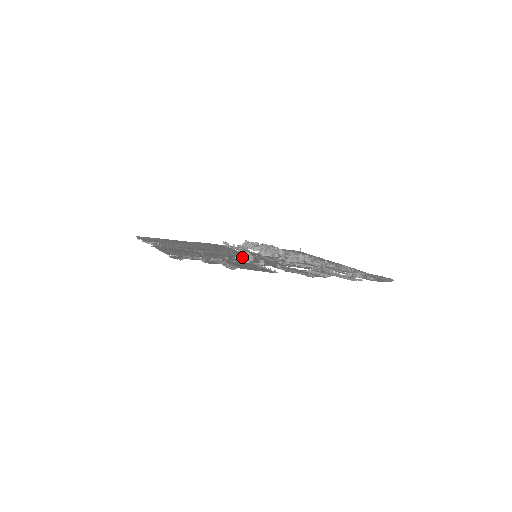
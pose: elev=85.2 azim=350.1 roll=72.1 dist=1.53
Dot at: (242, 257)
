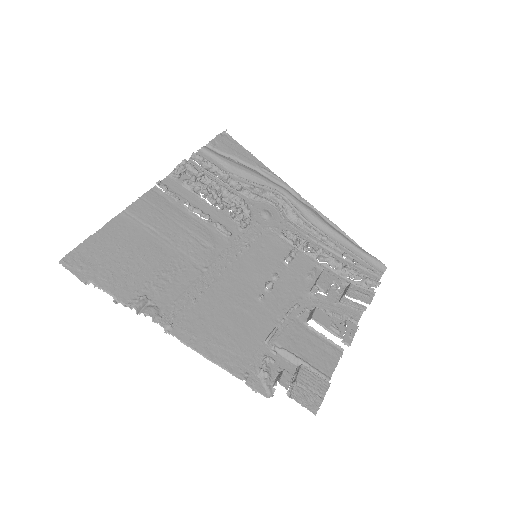
Dot at: (249, 271)
